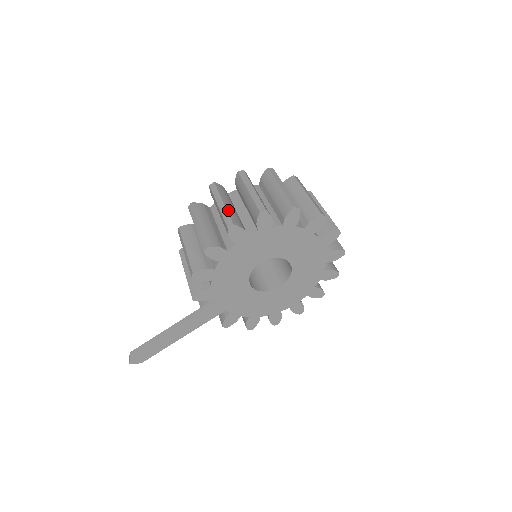
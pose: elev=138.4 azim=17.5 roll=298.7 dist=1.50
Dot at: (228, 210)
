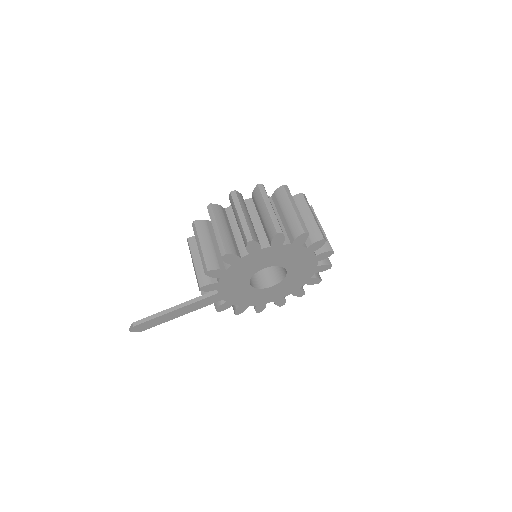
Dot at: (248, 224)
